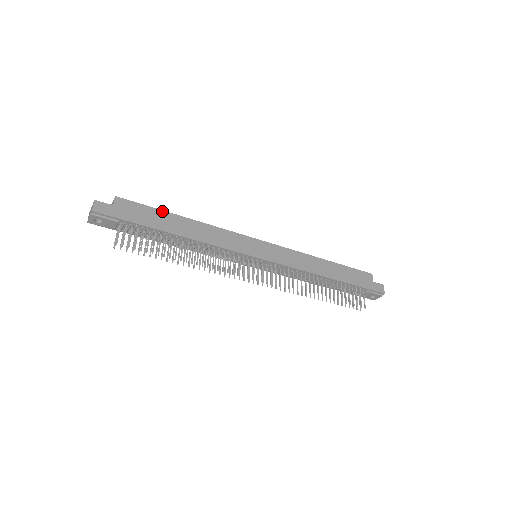
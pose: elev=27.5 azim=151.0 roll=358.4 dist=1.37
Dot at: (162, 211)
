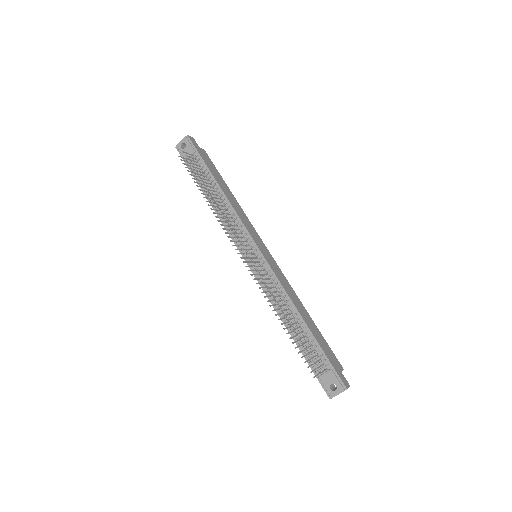
Dot at: occluded
